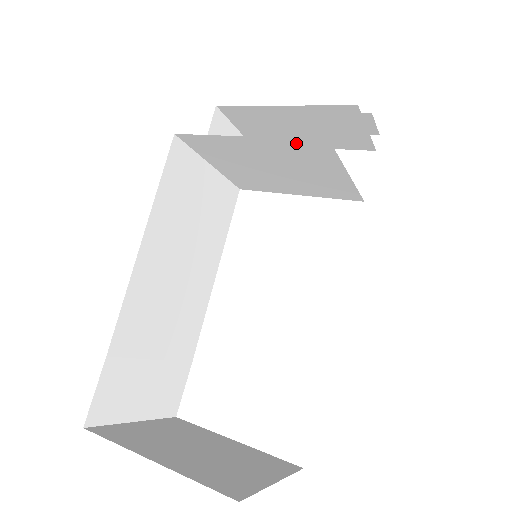
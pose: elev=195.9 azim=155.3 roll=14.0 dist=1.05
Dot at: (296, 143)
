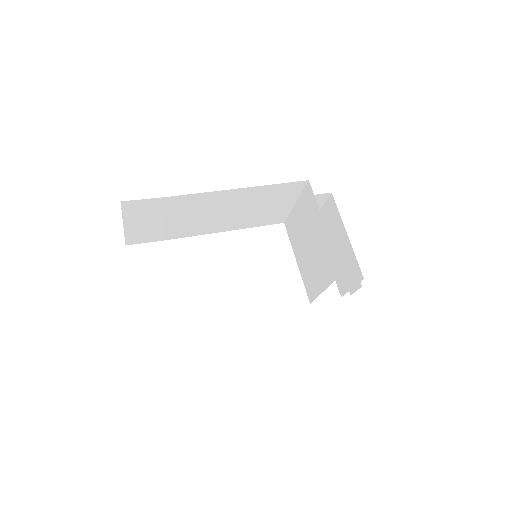
Dot at: (333, 256)
